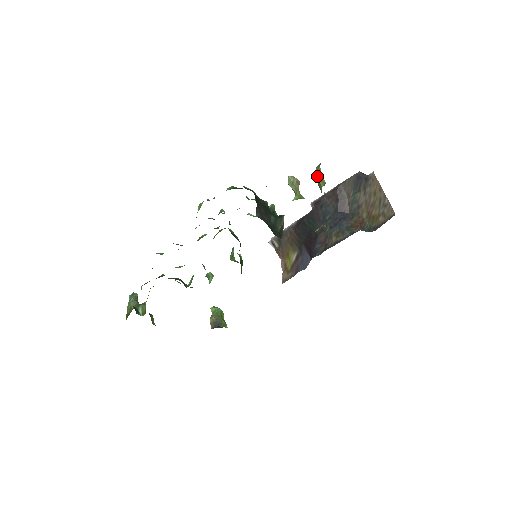
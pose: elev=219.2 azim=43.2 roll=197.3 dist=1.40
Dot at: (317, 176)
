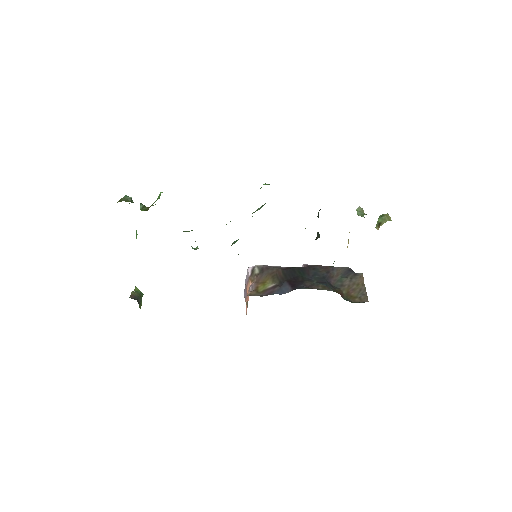
Dot at: (386, 215)
